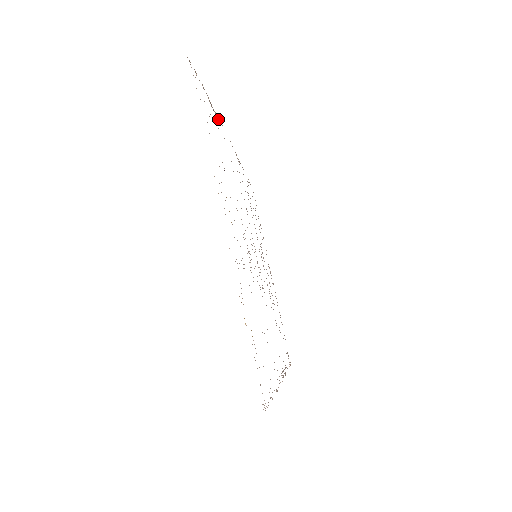
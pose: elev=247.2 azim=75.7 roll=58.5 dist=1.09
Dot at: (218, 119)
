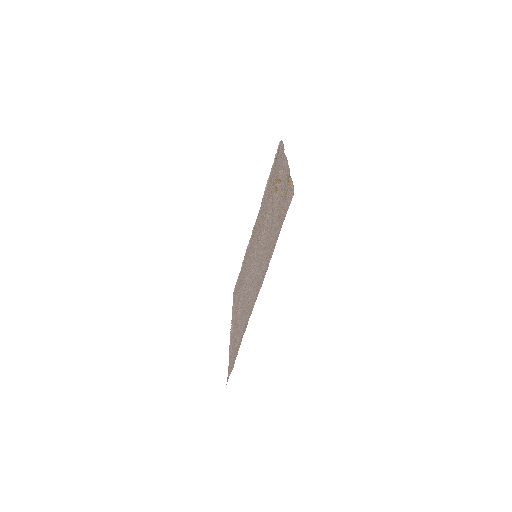
Dot at: (264, 193)
